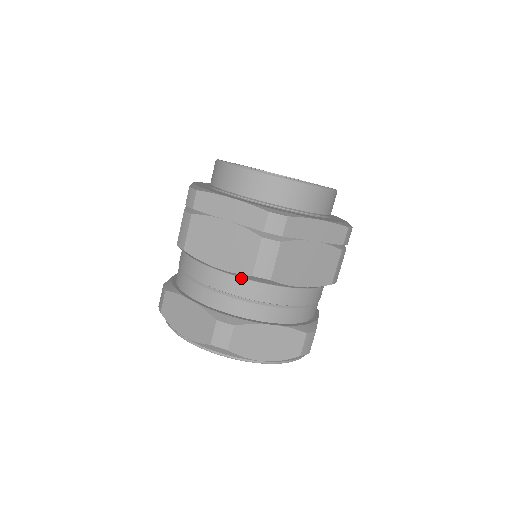
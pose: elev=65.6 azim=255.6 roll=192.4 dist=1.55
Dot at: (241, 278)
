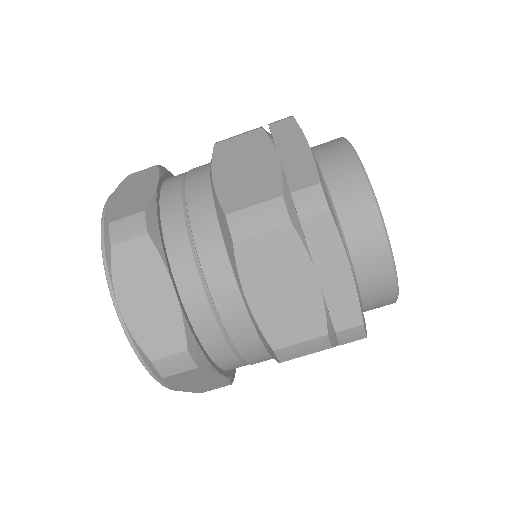
Dot at: (255, 330)
